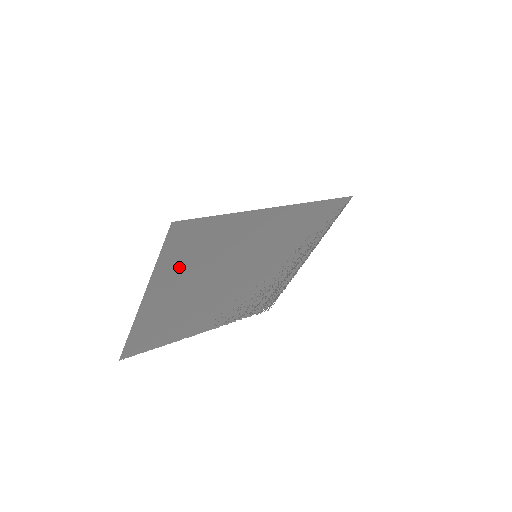
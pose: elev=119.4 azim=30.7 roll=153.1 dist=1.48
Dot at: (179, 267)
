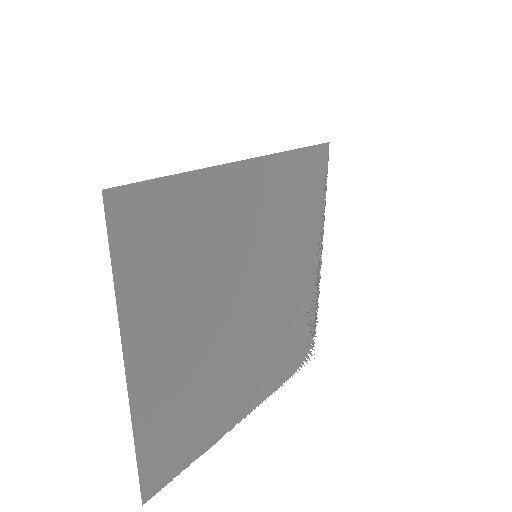
Dot at: (155, 287)
